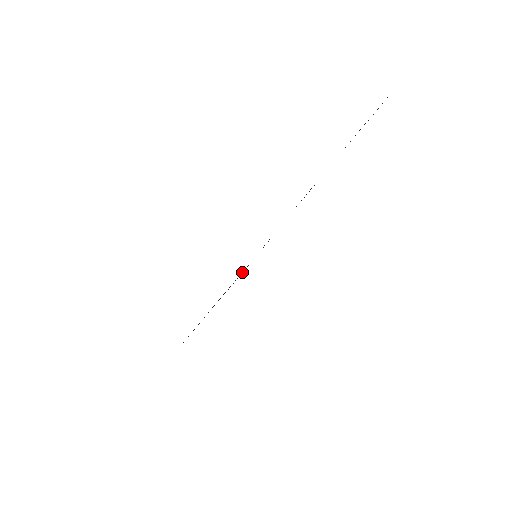
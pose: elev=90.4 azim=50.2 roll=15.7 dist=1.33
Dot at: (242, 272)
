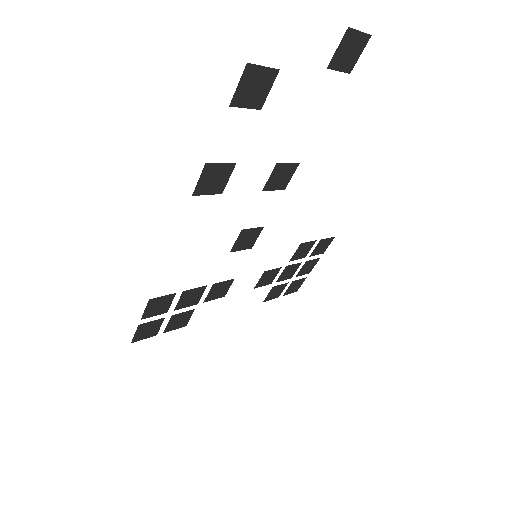
Dot at: (270, 276)
